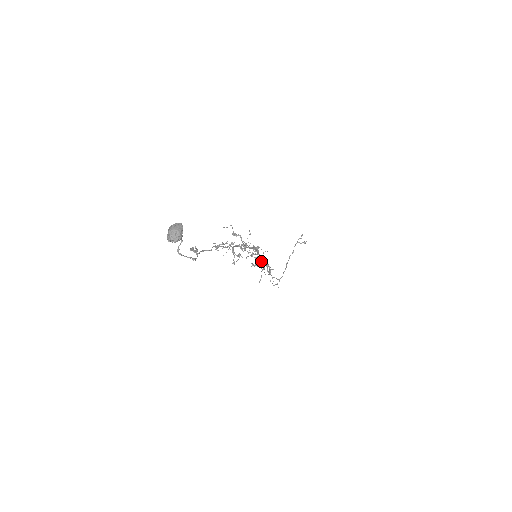
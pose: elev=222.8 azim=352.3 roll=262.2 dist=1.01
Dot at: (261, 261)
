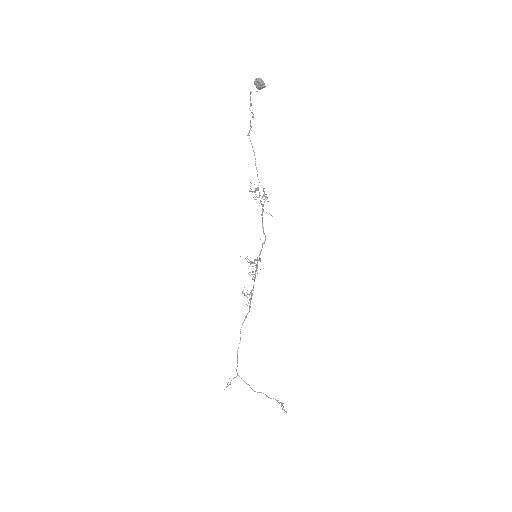
Dot at: (255, 260)
